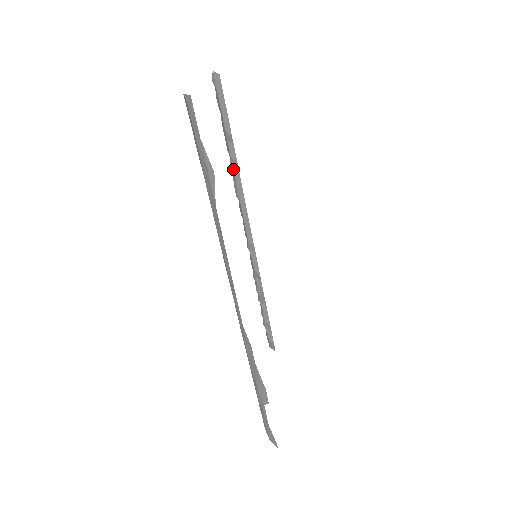
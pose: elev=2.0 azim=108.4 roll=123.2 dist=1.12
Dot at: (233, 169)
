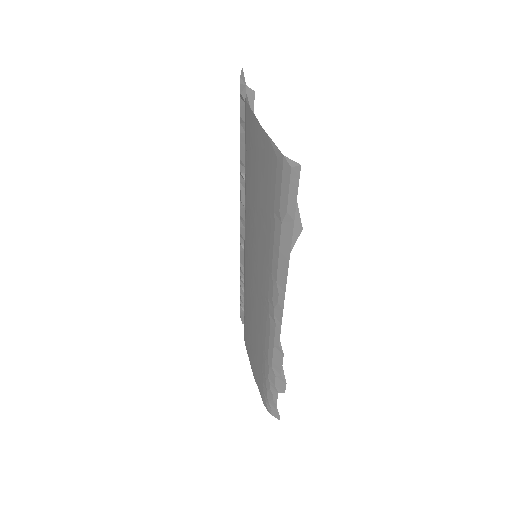
Dot at: occluded
